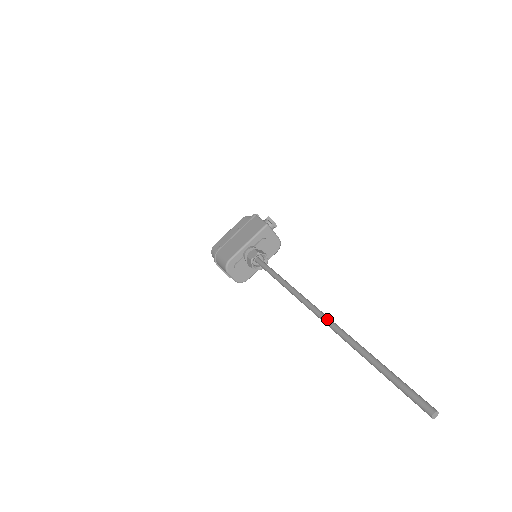
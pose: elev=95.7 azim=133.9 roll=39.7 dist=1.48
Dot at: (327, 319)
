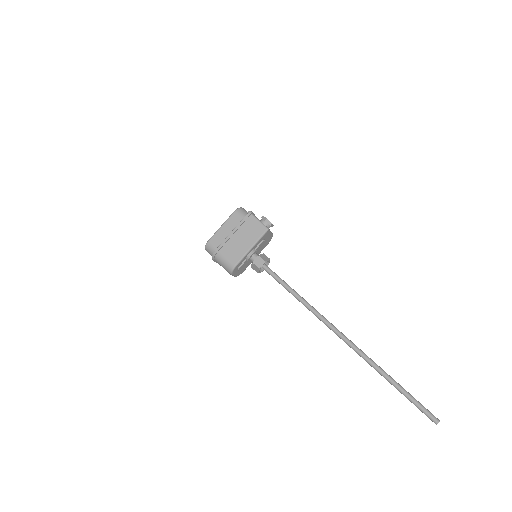
Dot at: (349, 342)
